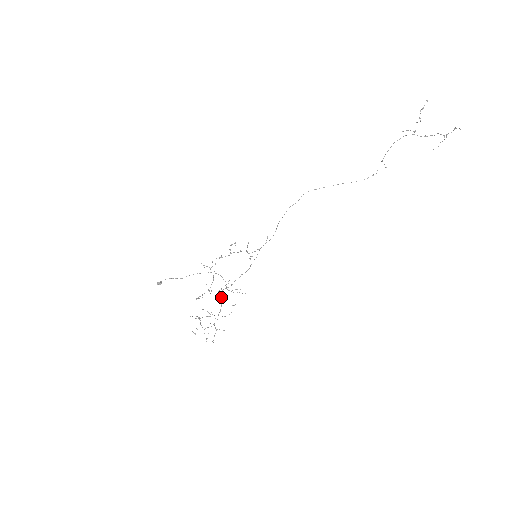
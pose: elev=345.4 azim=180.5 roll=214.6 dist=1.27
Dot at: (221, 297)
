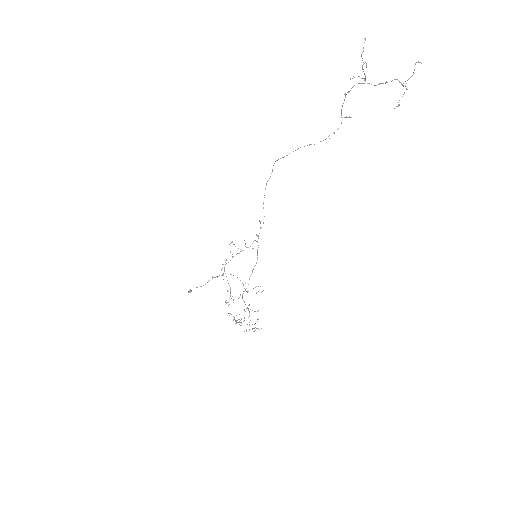
Dot at: (244, 302)
